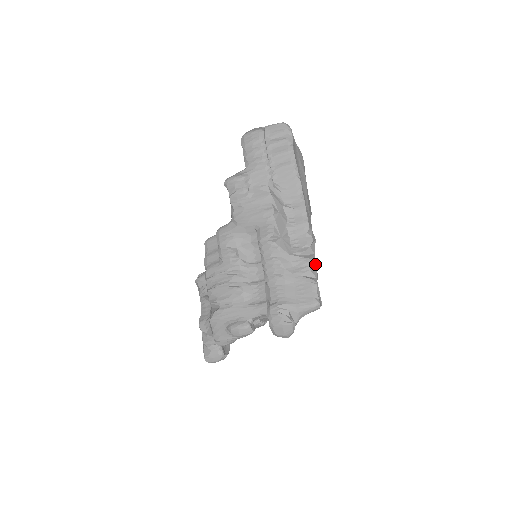
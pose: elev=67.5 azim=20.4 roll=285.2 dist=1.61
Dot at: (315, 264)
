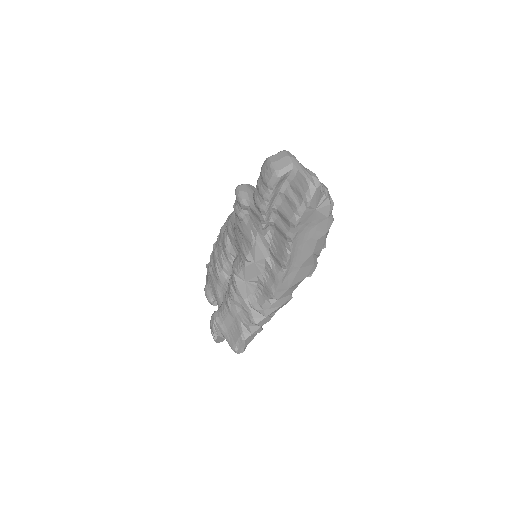
Dot at: (258, 325)
